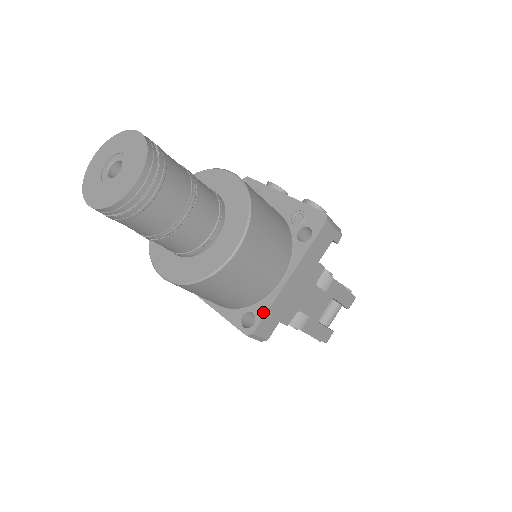
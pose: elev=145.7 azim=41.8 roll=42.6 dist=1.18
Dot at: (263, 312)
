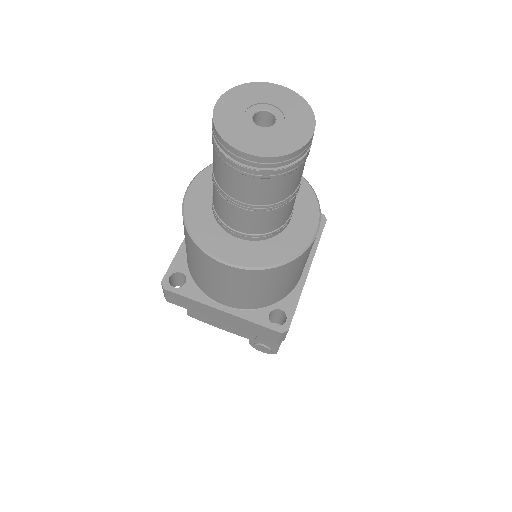
Dot at: (293, 307)
